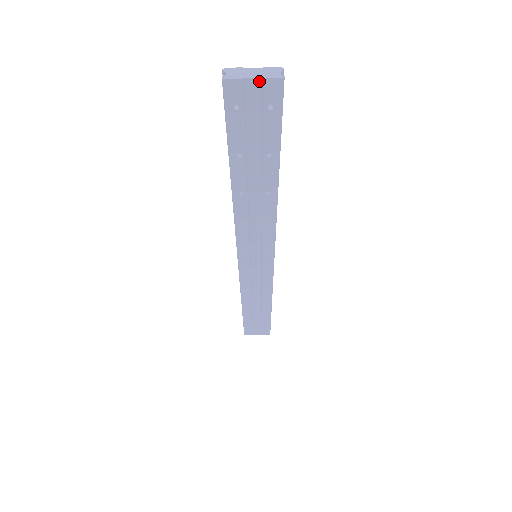
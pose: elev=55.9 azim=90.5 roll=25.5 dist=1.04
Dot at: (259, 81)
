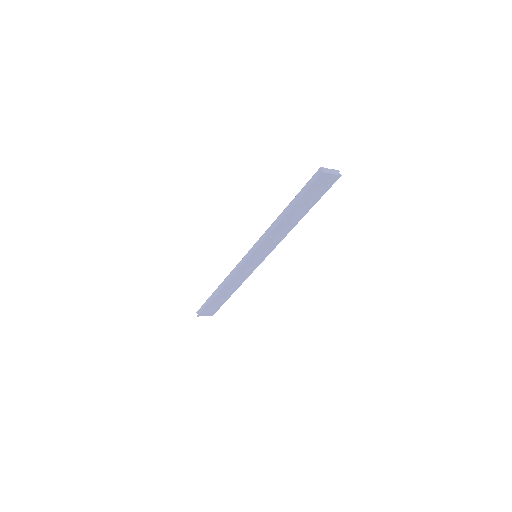
Dot at: (333, 175)
